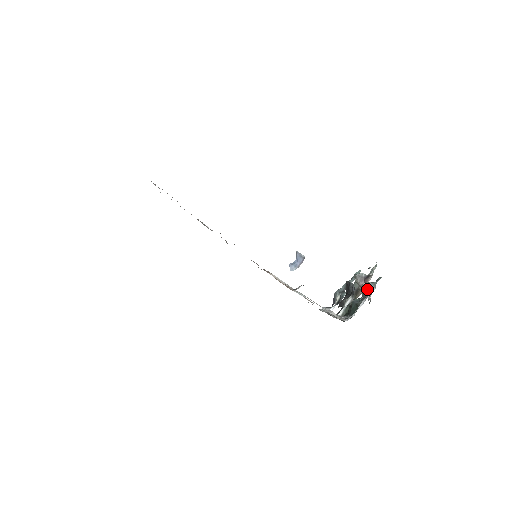
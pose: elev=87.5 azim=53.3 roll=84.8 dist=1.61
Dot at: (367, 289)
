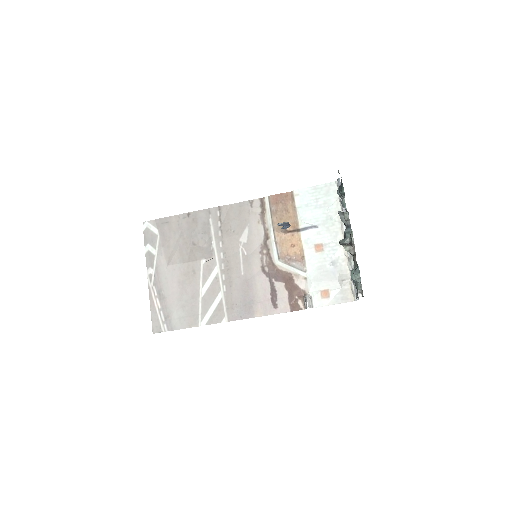
Dot at: occluded
